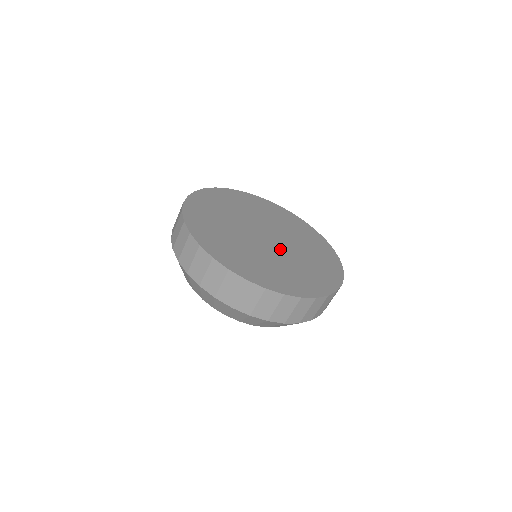
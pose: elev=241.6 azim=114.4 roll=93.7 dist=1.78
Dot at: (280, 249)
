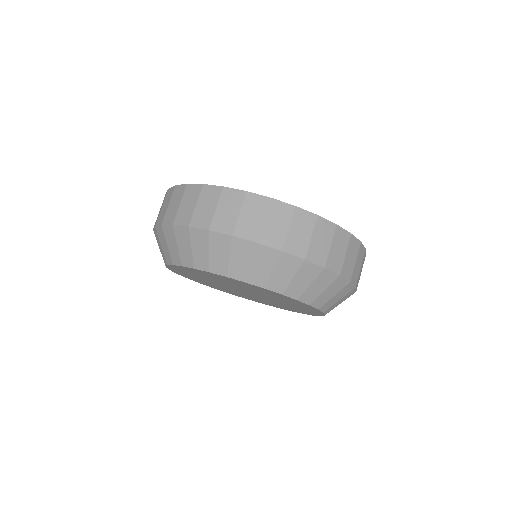
Dot at: occluded
